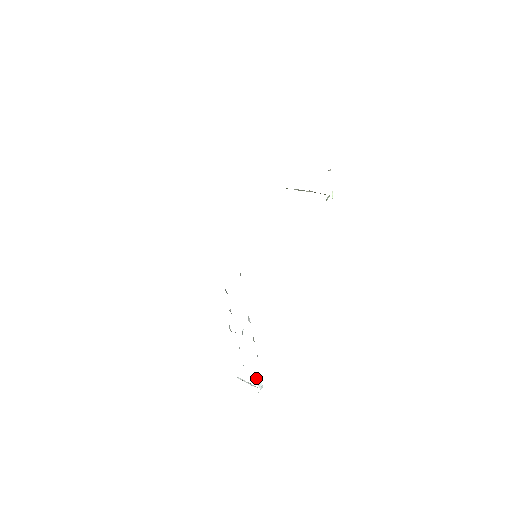
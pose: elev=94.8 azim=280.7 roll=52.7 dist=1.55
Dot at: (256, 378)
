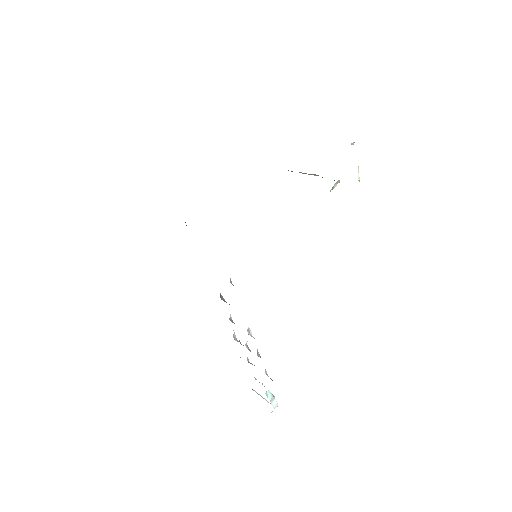
Dot at: (267, 396)
